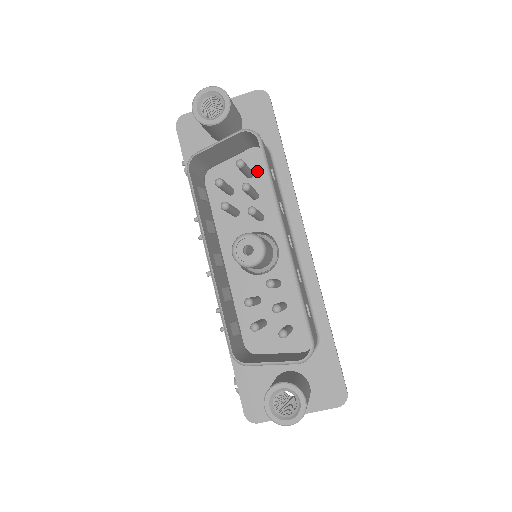
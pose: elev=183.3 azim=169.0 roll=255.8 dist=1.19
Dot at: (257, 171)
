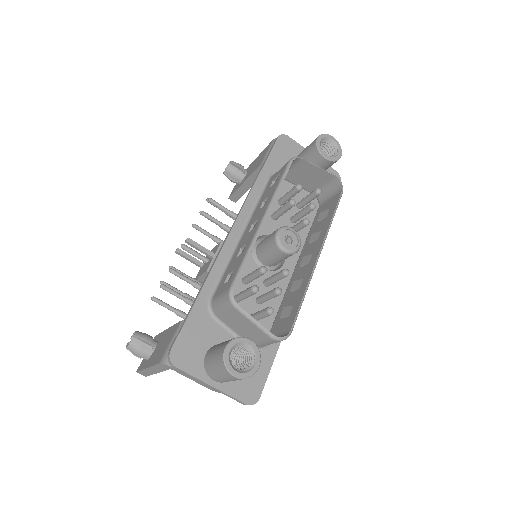
Dot at: occluded
